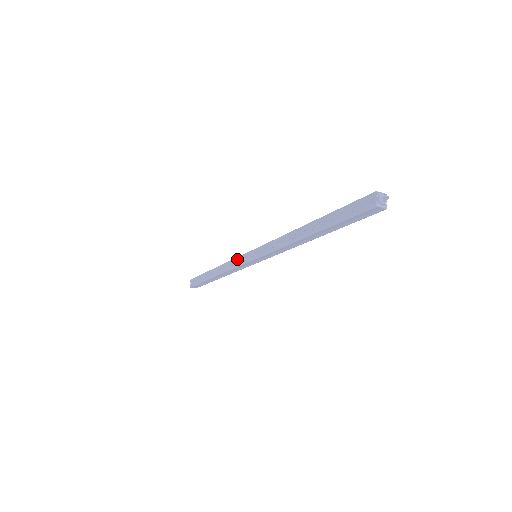
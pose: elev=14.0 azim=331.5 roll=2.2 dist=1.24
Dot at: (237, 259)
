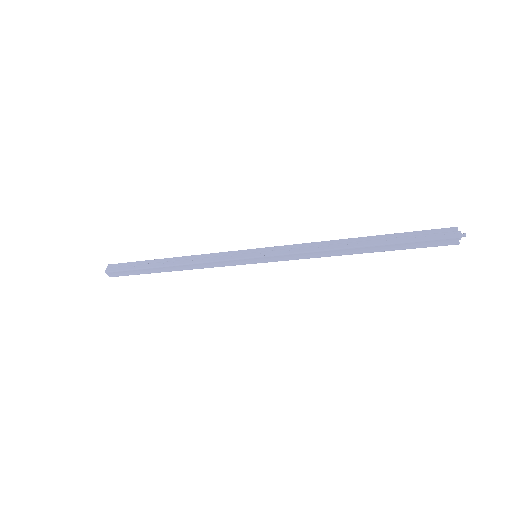
Dot at: (224, 253)
